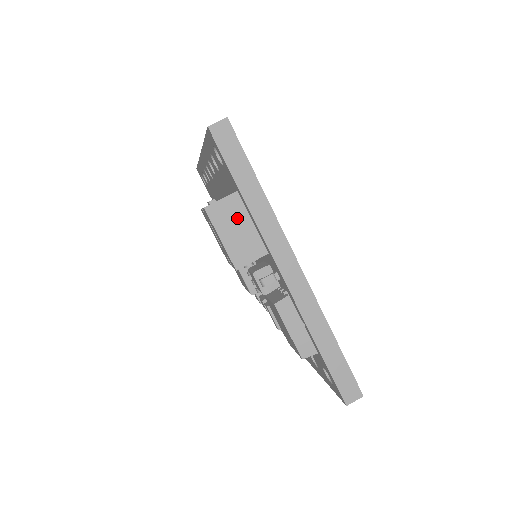
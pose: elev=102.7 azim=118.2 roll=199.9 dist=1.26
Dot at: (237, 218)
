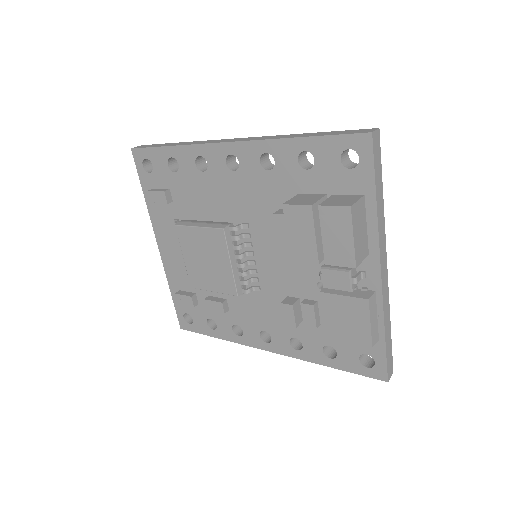
Dot at: (362, 220)
